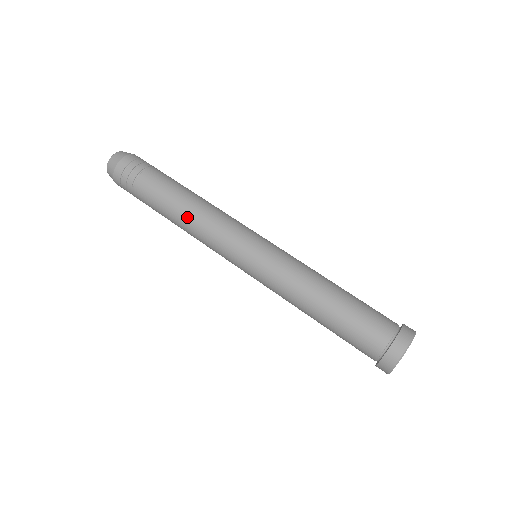
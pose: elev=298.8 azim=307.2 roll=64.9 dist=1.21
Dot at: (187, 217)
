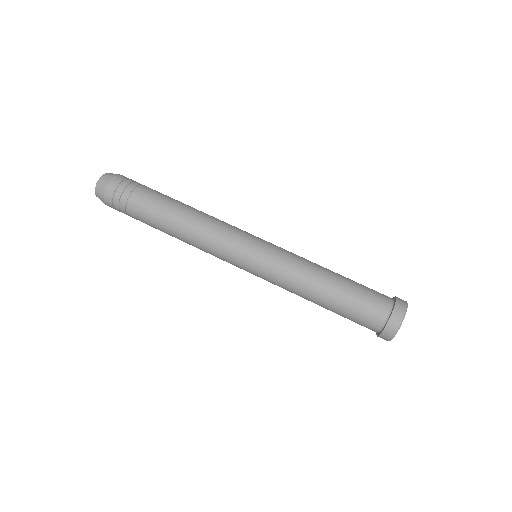
Dot at: (189, 223)
